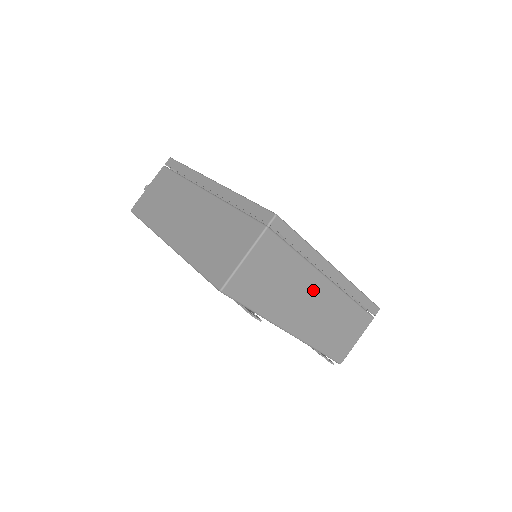
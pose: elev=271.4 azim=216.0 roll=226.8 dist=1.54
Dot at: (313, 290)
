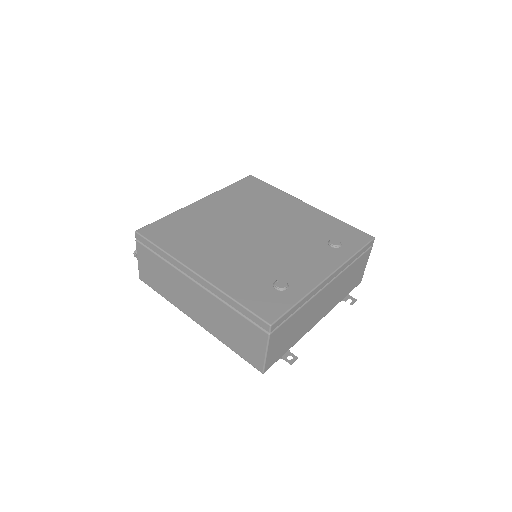
Dot at: (320, 300)
